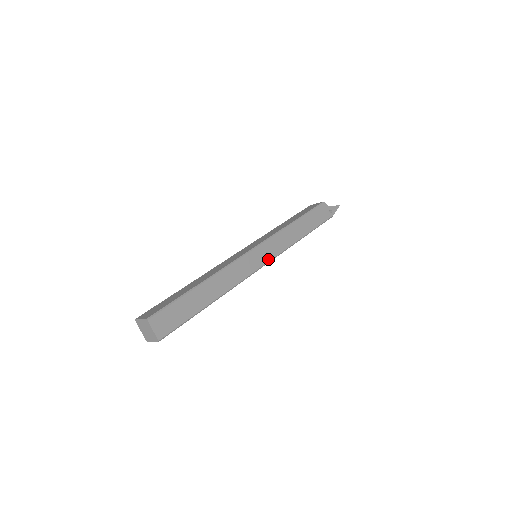
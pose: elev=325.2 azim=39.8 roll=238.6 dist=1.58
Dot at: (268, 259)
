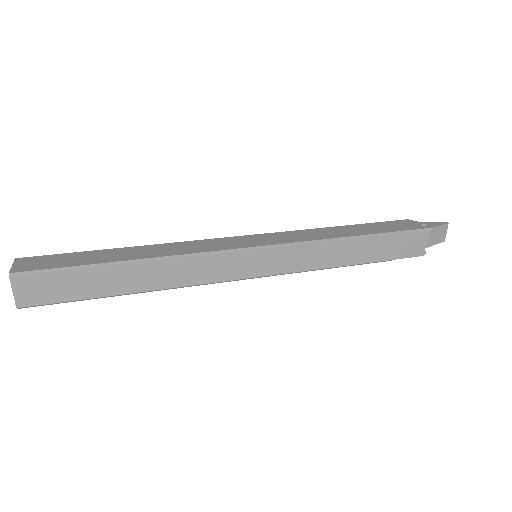
Dot at: (266, 244)
